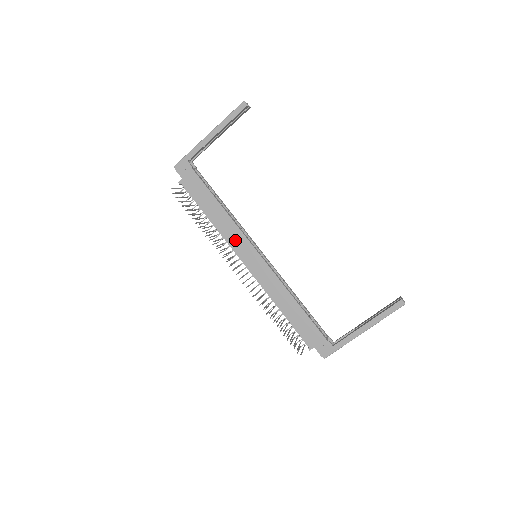
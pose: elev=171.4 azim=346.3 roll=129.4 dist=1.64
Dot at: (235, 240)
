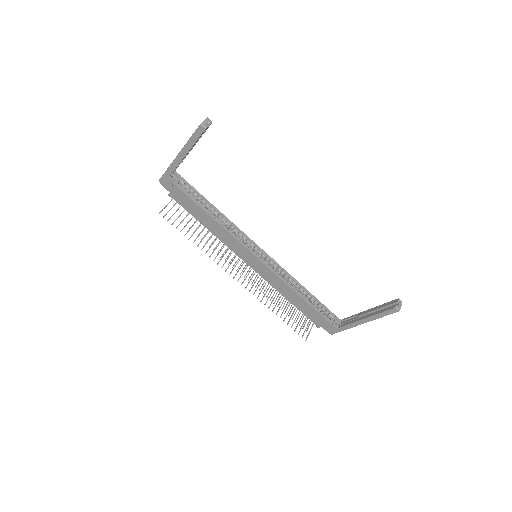
Dot at: (233, 245)
